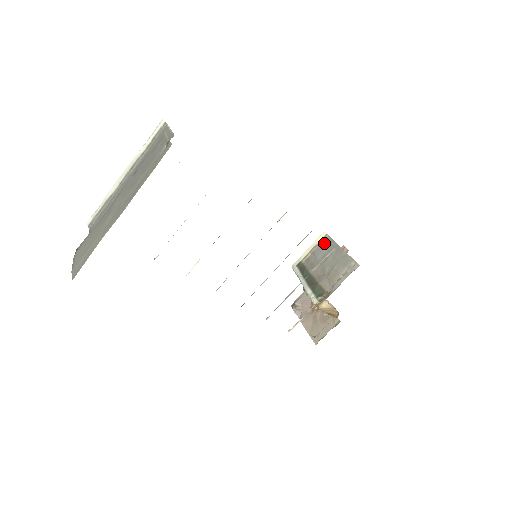
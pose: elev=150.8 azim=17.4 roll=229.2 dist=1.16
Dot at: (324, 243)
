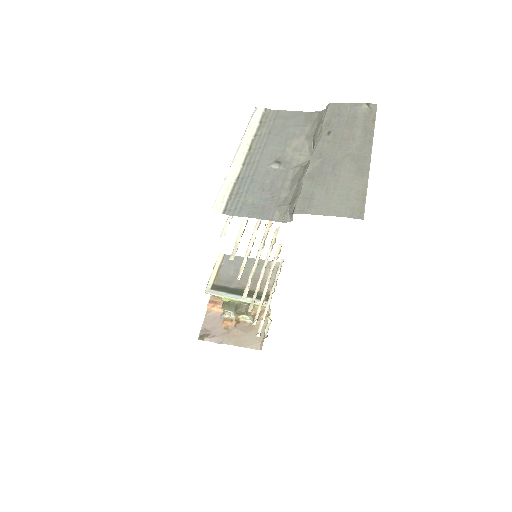
Dot at: (227, 261)
